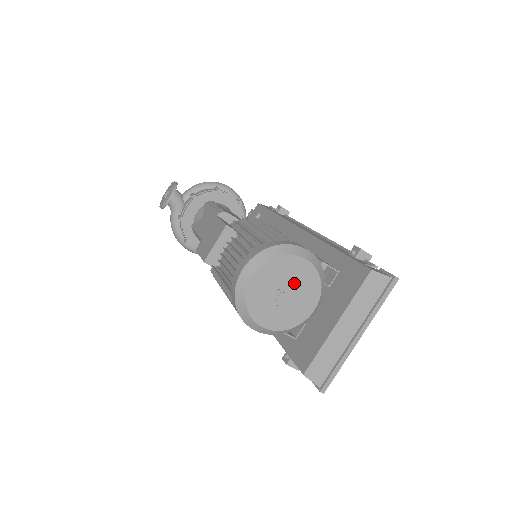
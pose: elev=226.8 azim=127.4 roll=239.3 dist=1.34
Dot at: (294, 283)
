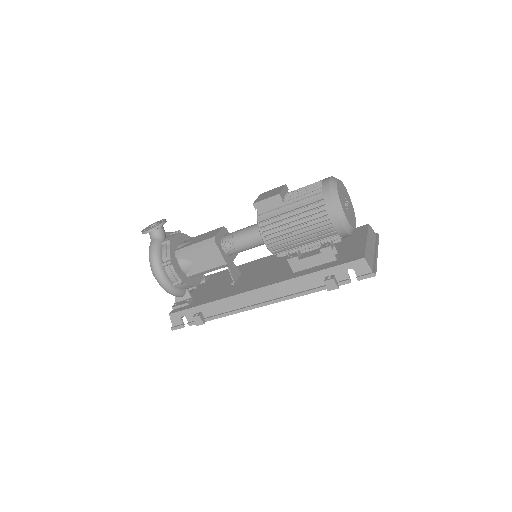
Dot at: (348, 202)
